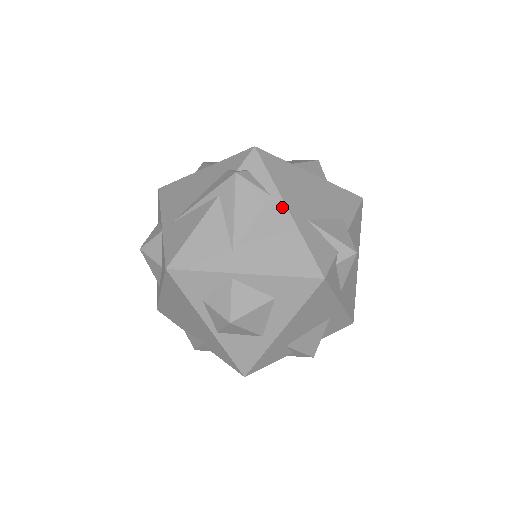
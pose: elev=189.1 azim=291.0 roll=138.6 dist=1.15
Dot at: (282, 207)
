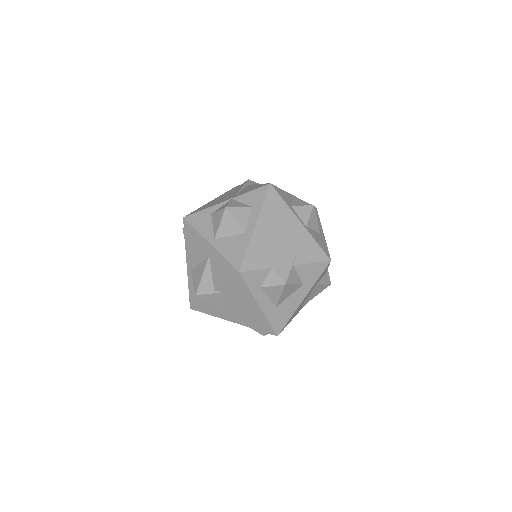
Dot at: occluded
